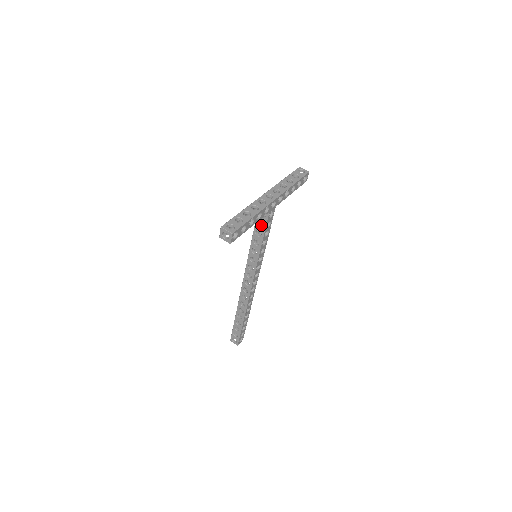
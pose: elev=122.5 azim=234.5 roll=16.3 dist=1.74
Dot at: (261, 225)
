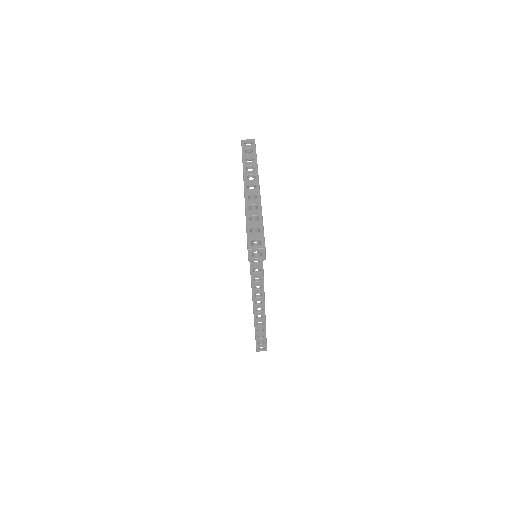
Dot at: occluded
